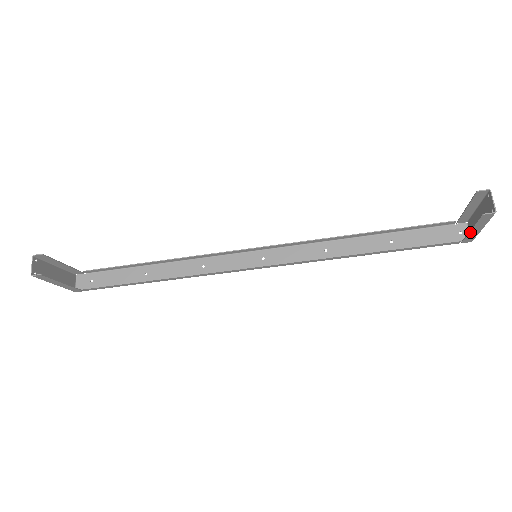
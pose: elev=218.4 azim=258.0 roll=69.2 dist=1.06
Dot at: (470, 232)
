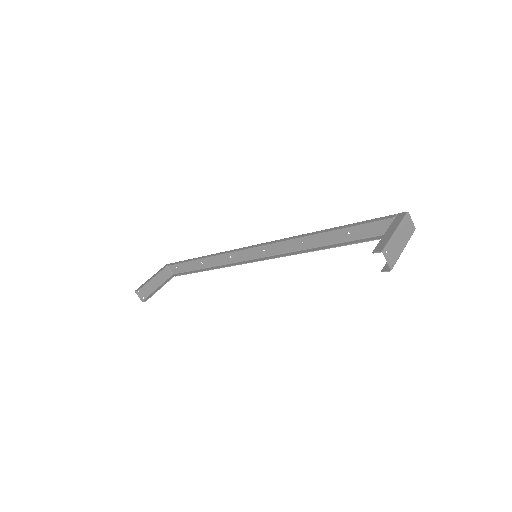
Dot at: occluded
